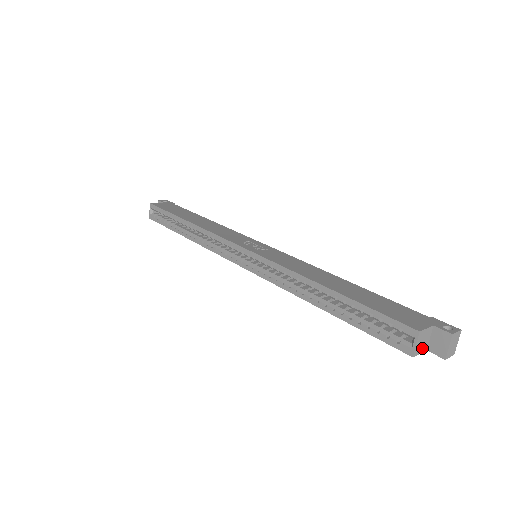
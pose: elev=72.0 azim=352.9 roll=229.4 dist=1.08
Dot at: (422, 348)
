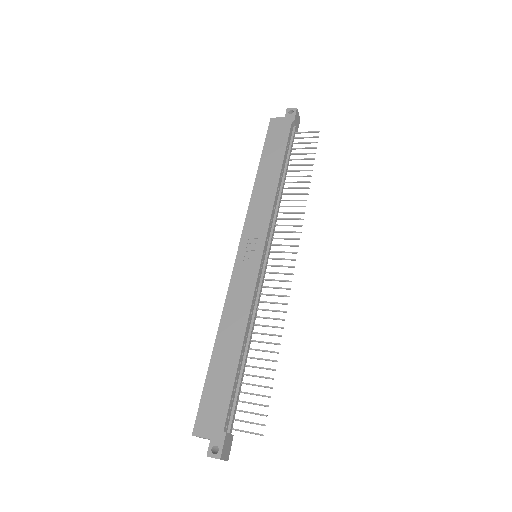
Dot at: (209, 439)
